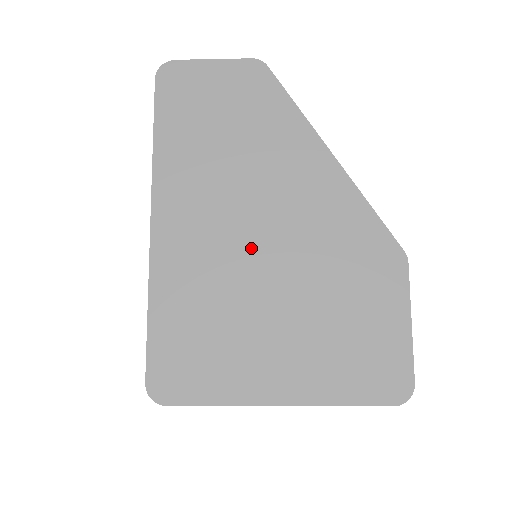
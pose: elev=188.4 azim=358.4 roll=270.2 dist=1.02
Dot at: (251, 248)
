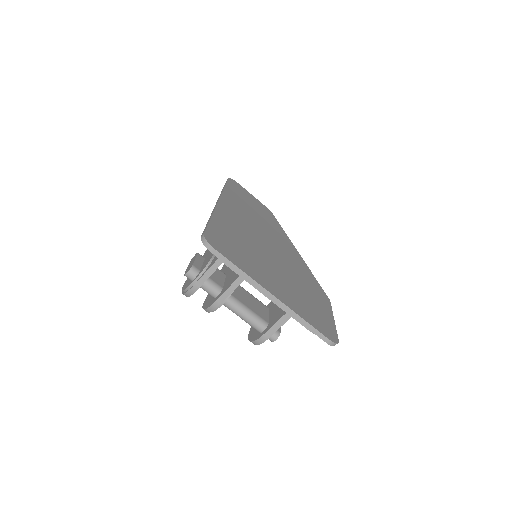
Dot at: (264, 243)
